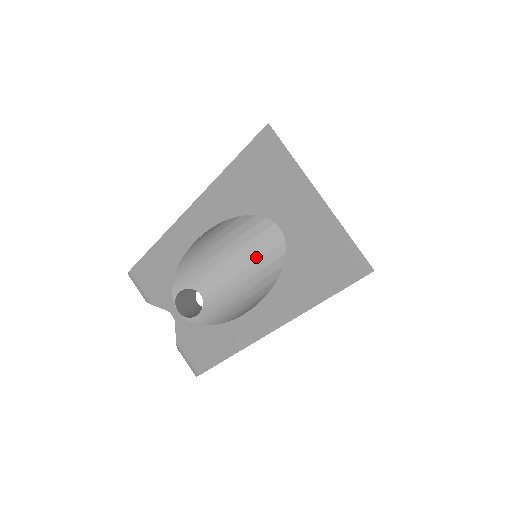
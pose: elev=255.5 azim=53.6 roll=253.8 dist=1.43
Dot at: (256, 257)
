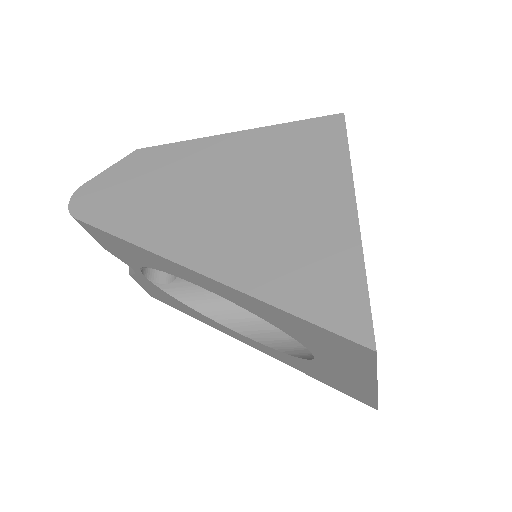
Dot at: occluded
